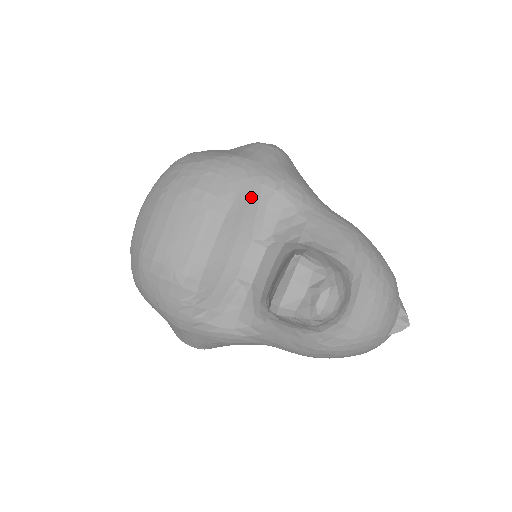
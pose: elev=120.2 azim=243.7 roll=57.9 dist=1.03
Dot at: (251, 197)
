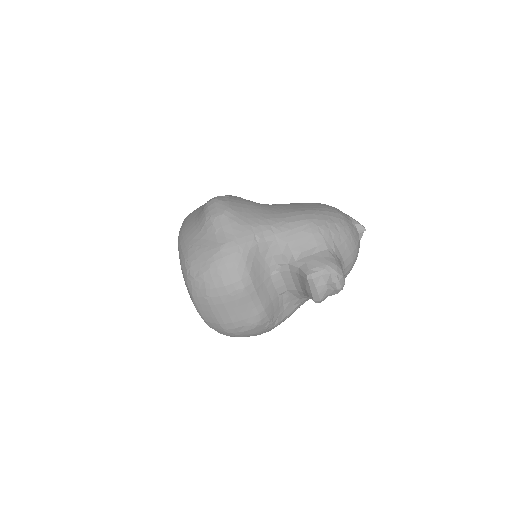
Dot at: (252, 261)
